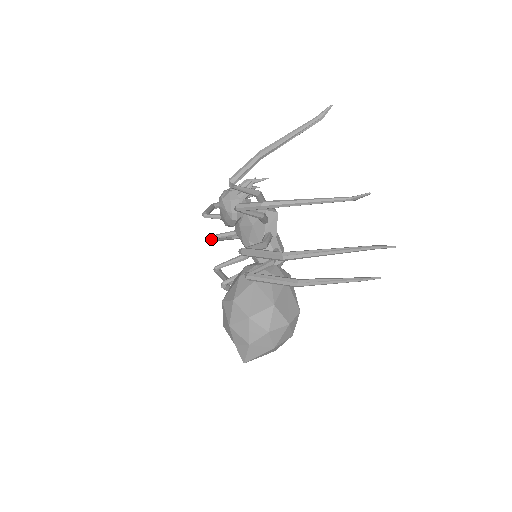
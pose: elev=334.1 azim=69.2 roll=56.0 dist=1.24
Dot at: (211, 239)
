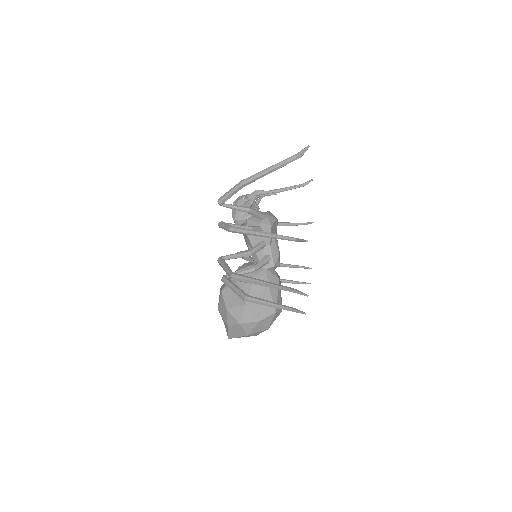
Dot at: occluded
